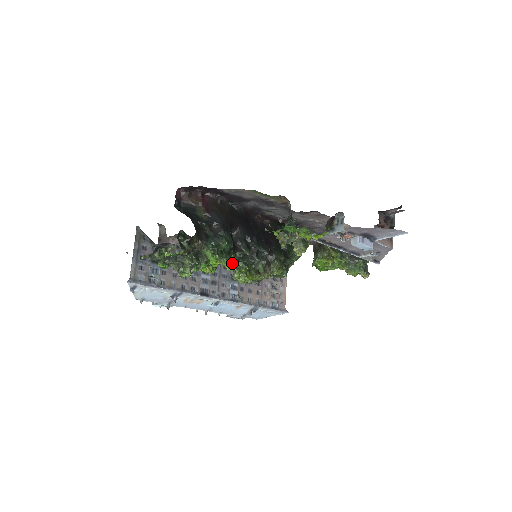
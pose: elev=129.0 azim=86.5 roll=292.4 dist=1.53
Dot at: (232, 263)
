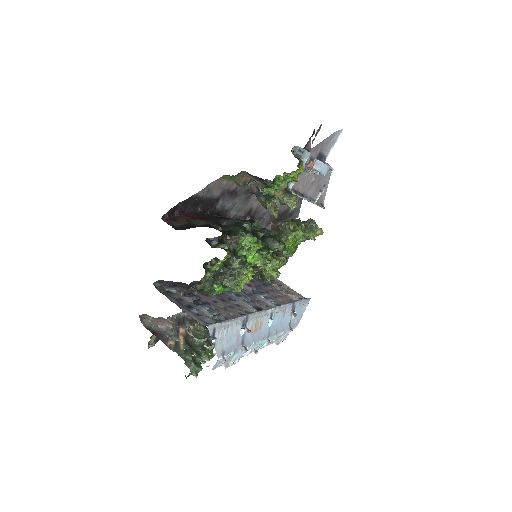
Dot at: (259, 253)
